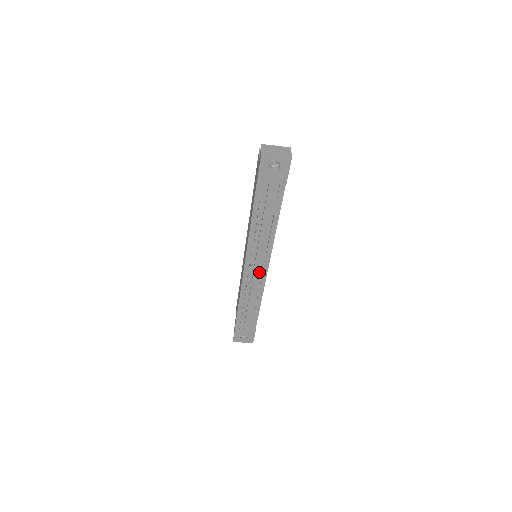
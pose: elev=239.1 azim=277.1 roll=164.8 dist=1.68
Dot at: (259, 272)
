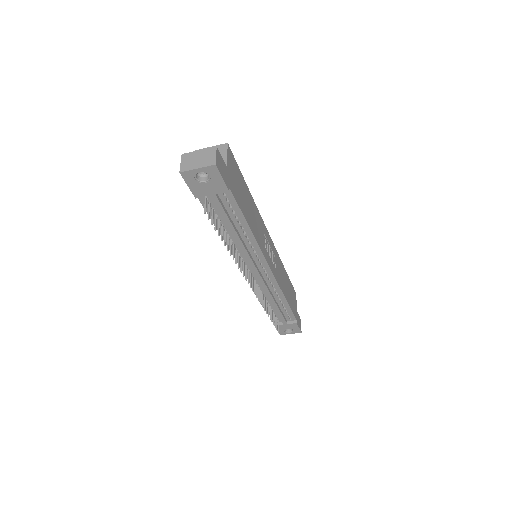
Dot at: (263, 274)
